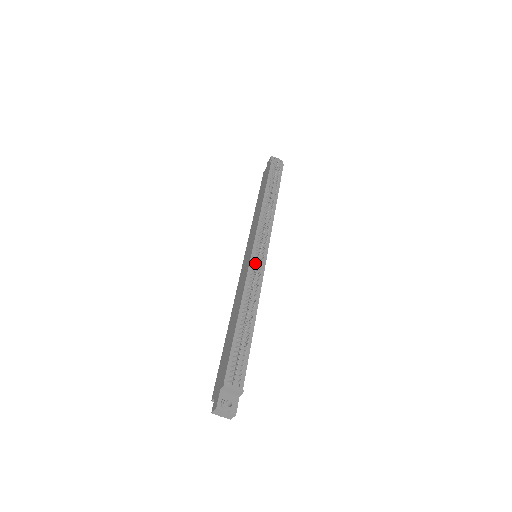
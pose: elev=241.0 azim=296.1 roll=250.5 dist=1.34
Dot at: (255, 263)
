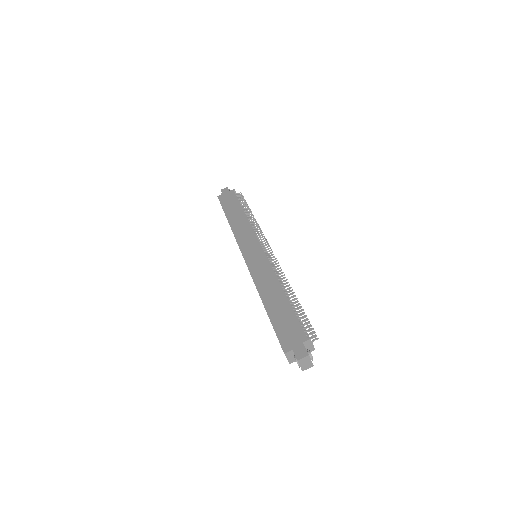
Dot at: (271, 259)
